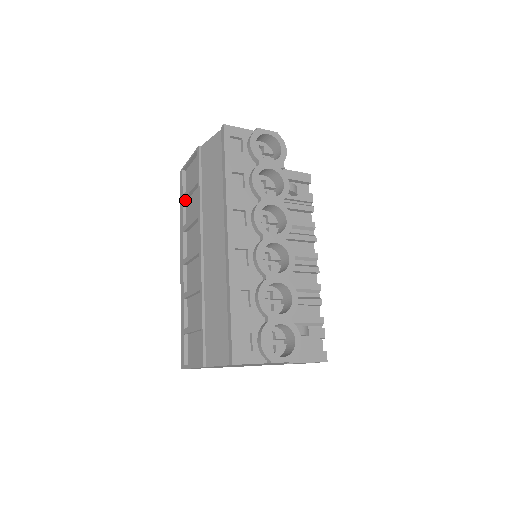
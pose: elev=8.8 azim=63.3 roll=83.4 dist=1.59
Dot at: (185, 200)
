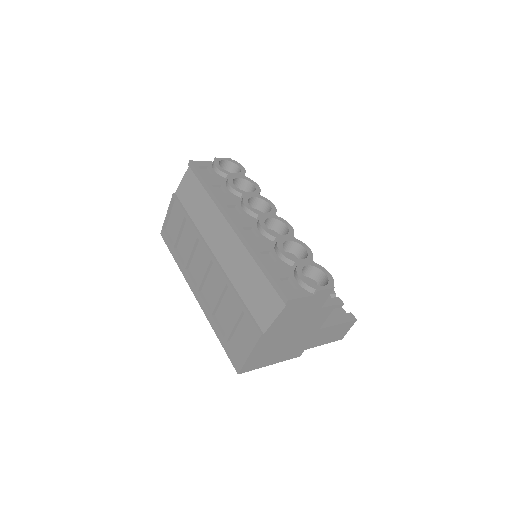
Dot at: (175, 247)
